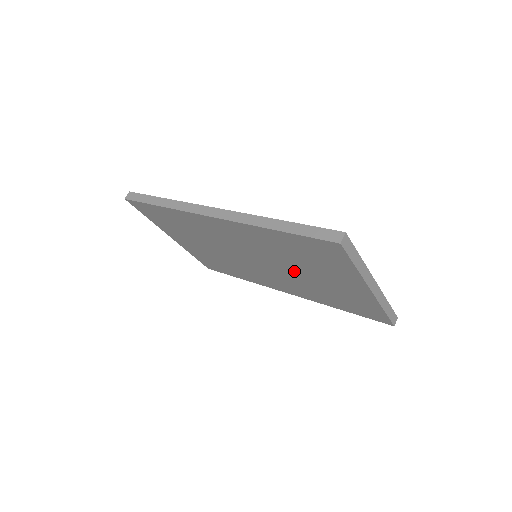
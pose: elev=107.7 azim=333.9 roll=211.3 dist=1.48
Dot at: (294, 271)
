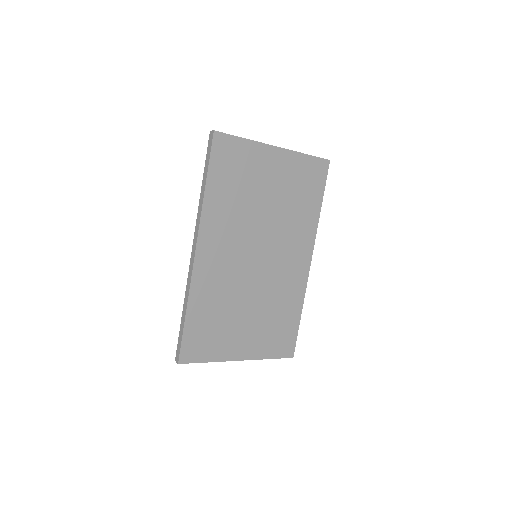
Dot at: (266, 216)
